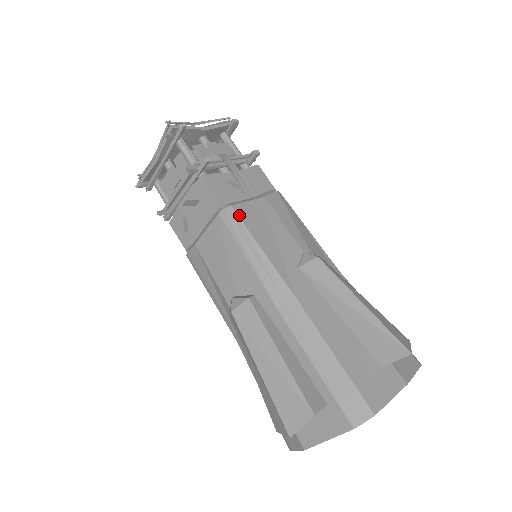
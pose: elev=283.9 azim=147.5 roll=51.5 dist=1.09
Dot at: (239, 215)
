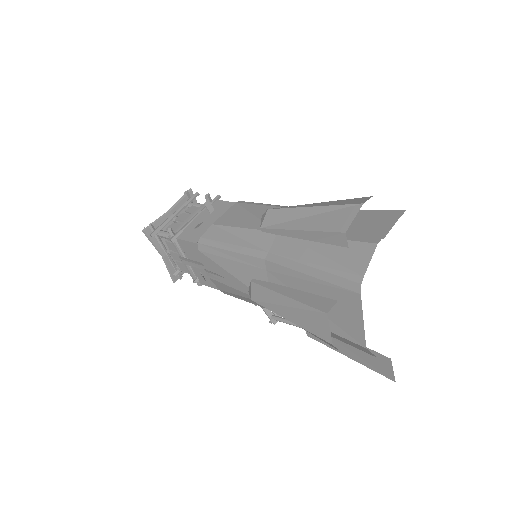
Dot at: occluded
